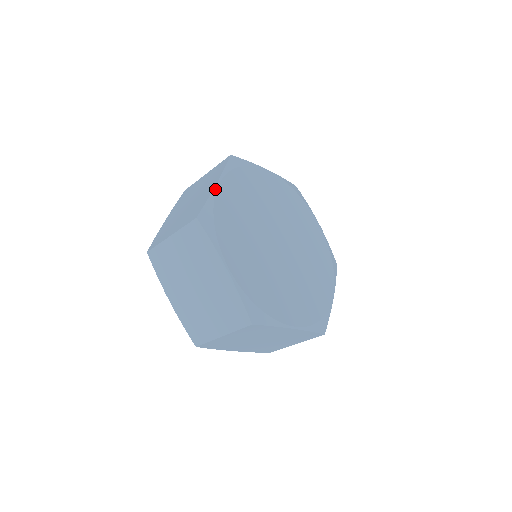
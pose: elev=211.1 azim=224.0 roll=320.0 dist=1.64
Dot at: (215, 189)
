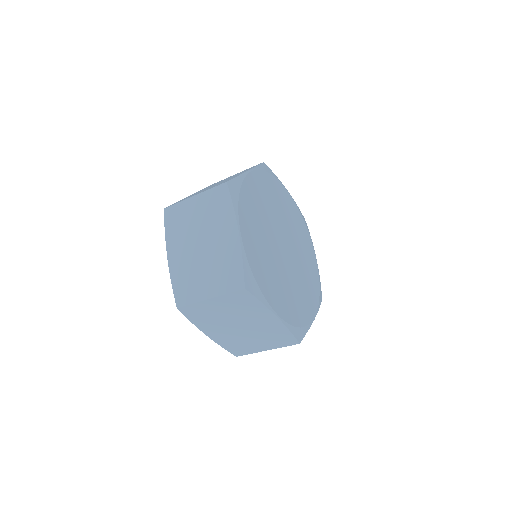
Dot at: (242, 243)
